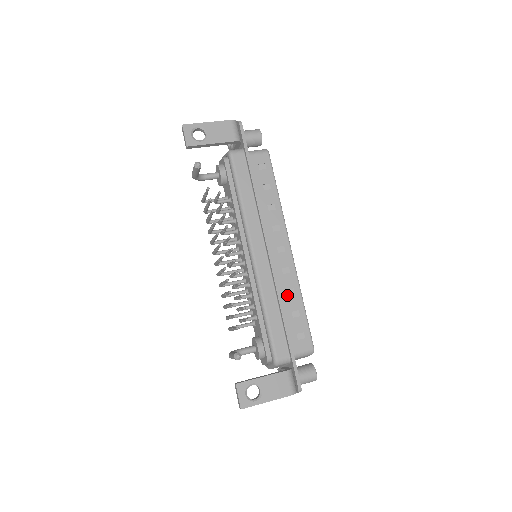
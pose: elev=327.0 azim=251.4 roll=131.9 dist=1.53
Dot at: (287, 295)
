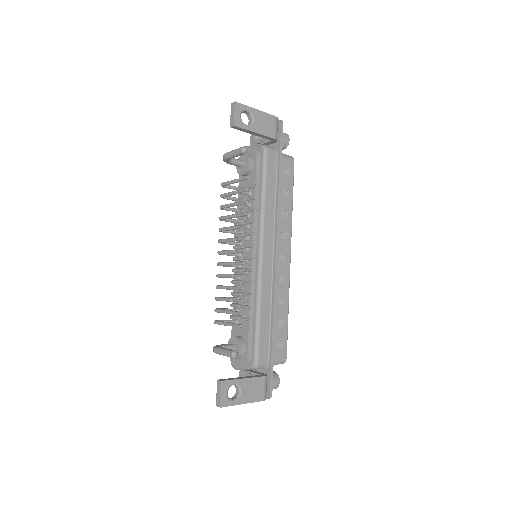
Dot at: (278, 303)
